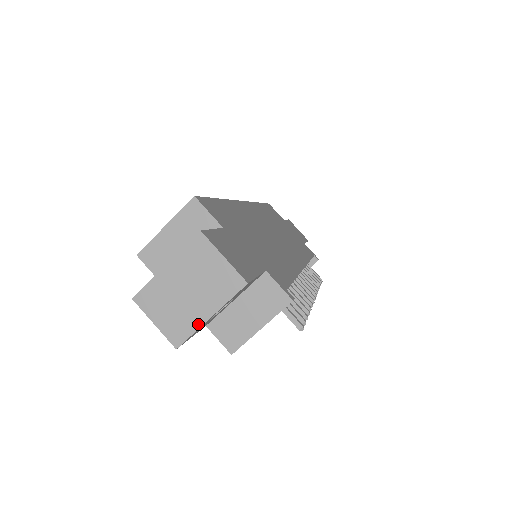
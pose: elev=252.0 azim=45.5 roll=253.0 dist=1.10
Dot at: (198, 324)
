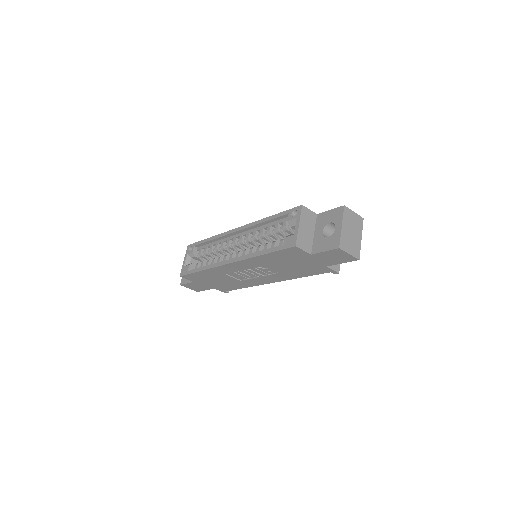
Dot at: (360, 244)
